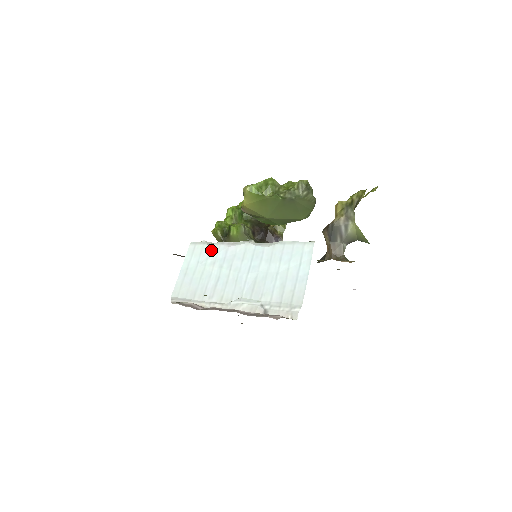
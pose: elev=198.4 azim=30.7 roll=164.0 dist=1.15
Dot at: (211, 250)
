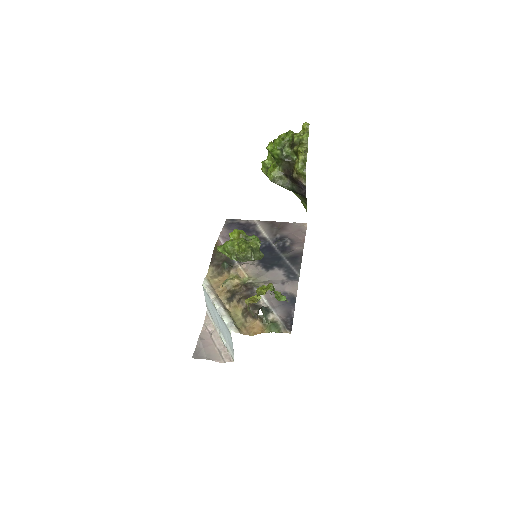
Dot at: (208, 298)
